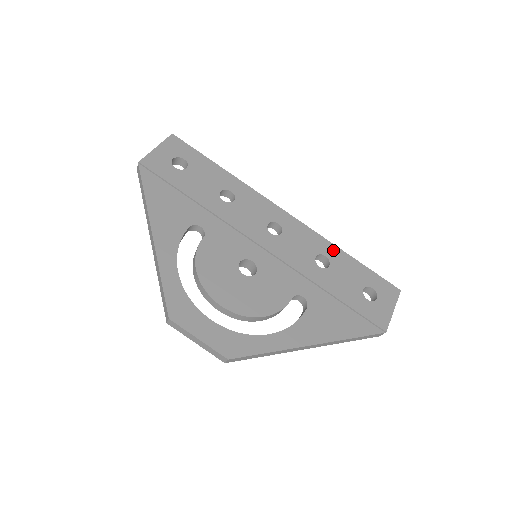
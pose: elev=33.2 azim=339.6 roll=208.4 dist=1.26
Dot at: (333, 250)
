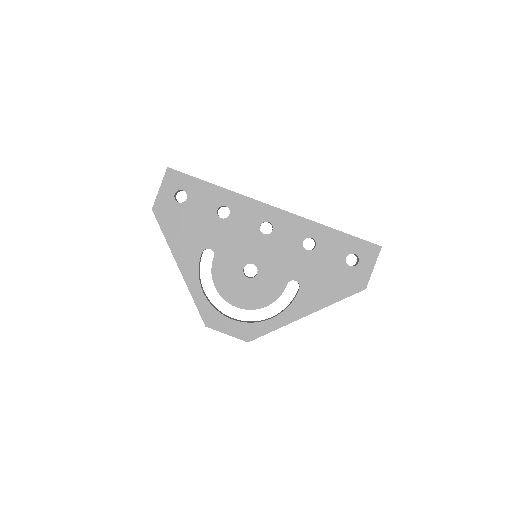
Dot at: (318, 229)
